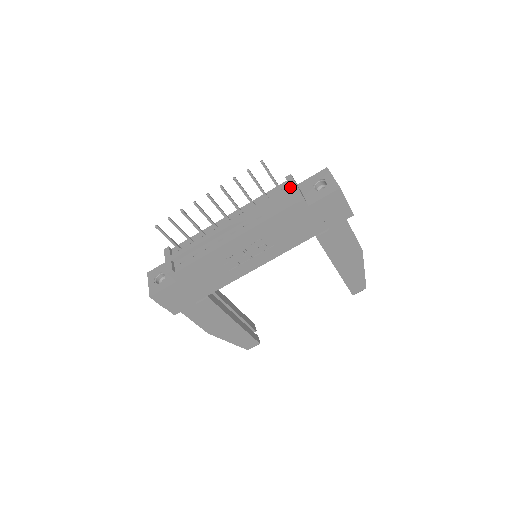
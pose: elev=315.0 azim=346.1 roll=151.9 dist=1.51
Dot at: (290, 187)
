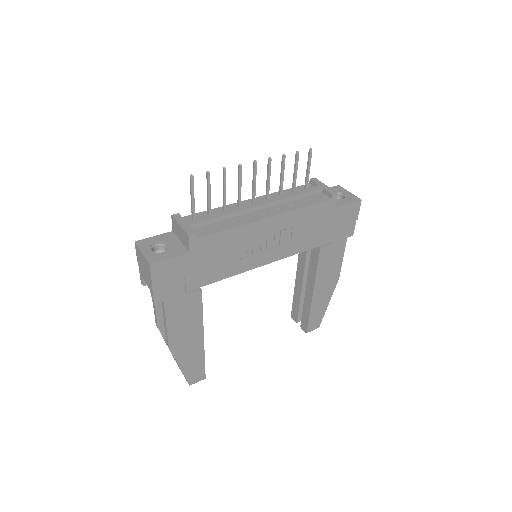
Dot at: (321, 186)
